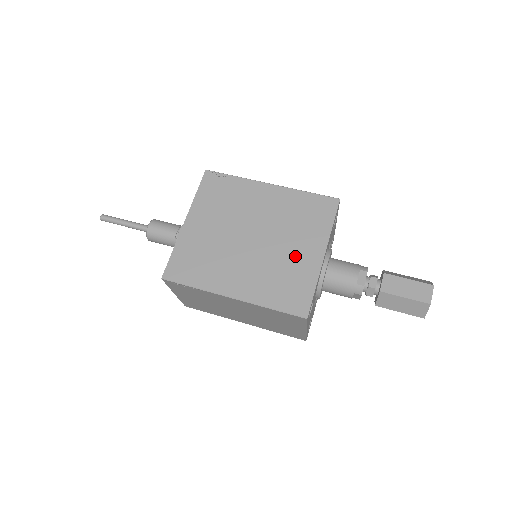
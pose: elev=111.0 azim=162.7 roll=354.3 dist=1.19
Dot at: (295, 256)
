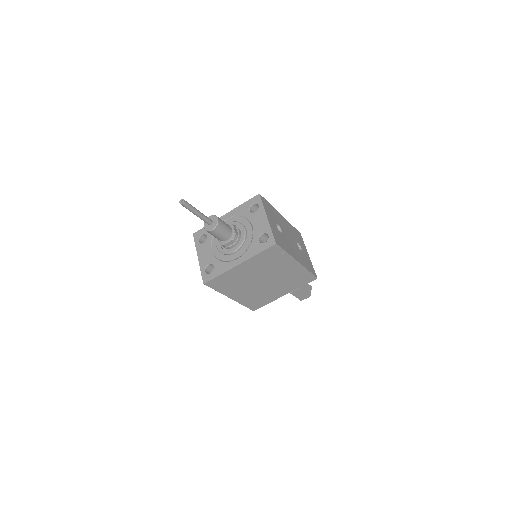
Dot at: (273, 293)
